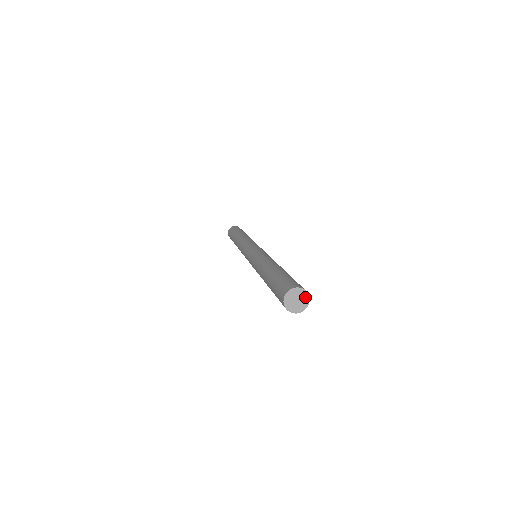
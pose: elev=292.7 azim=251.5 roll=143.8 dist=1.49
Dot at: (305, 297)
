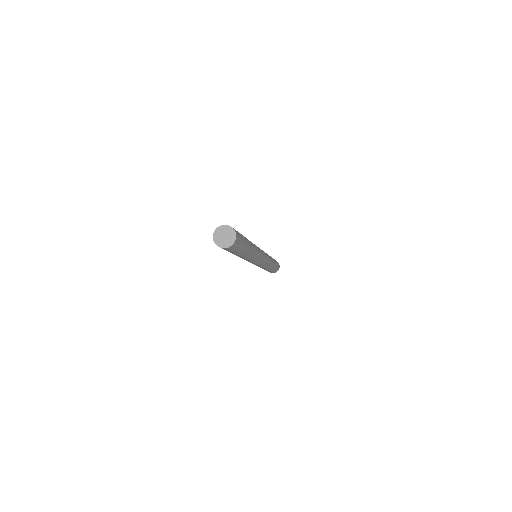
Dot at: (231, 231)
